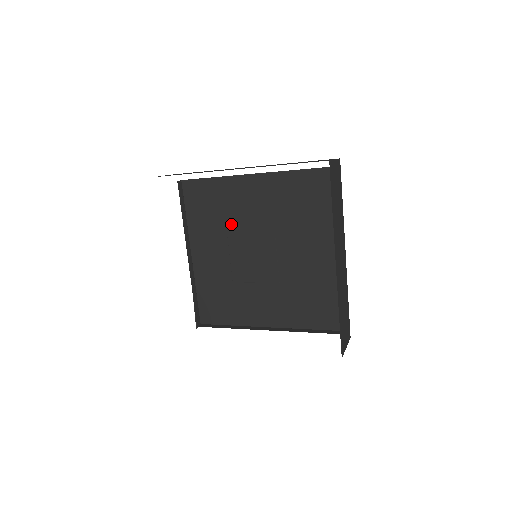
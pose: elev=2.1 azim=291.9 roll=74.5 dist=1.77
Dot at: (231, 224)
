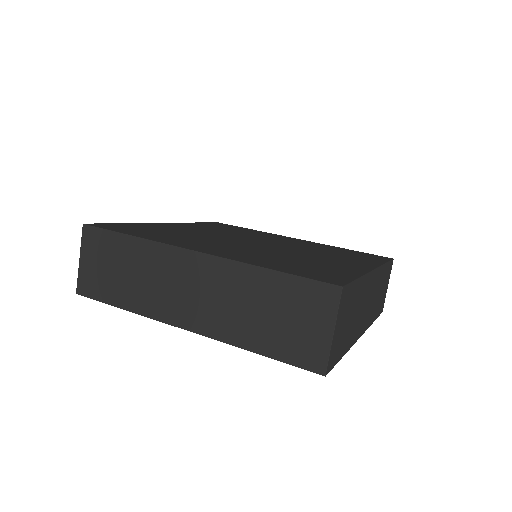
Dot at: (204, 238)
